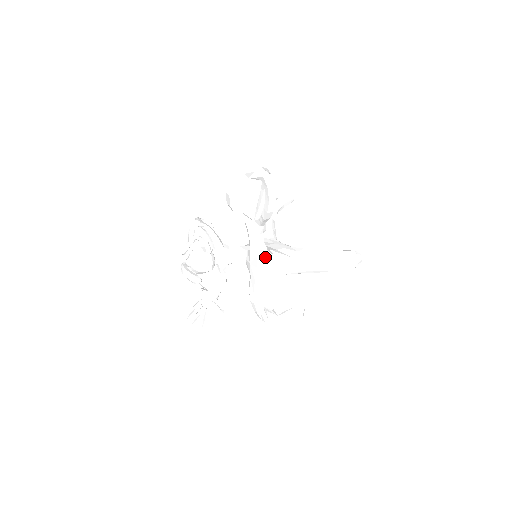
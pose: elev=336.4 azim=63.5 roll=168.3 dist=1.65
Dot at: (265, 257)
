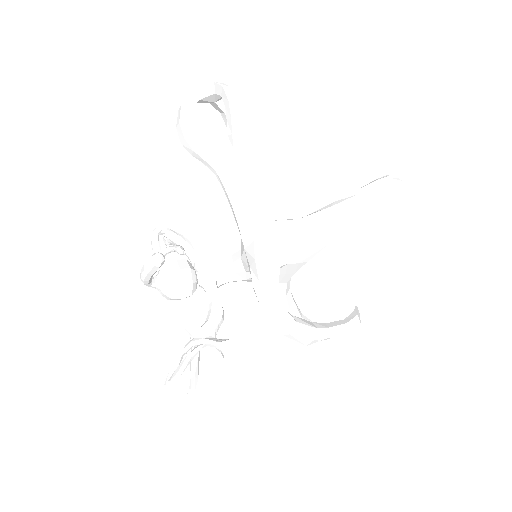
Dot at: (259, 218)
